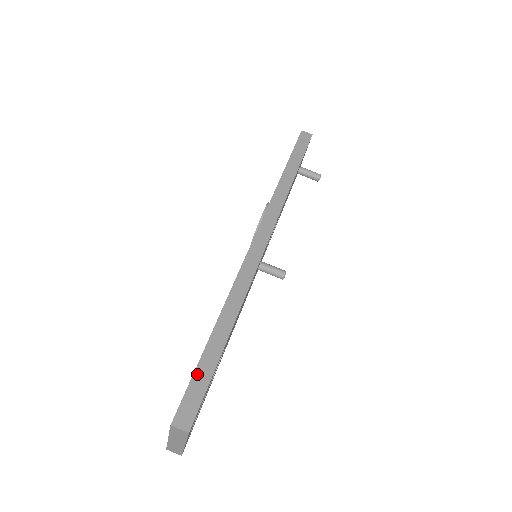
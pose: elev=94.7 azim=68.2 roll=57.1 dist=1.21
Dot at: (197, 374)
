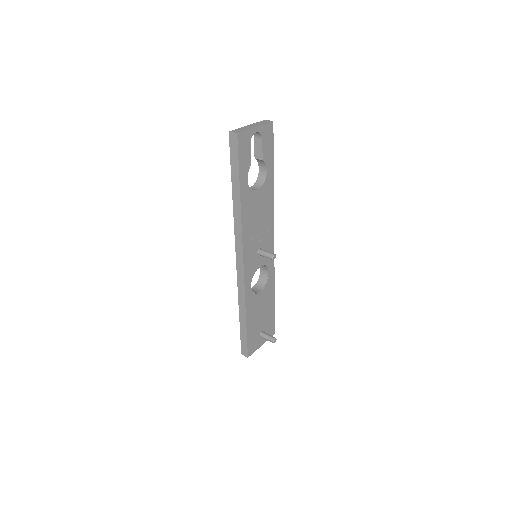
Dot at: occluded
